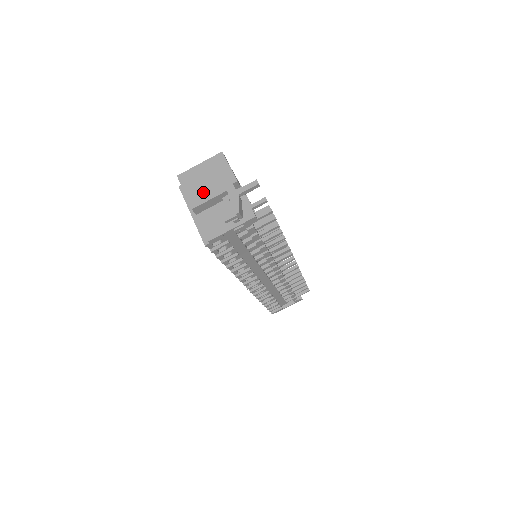
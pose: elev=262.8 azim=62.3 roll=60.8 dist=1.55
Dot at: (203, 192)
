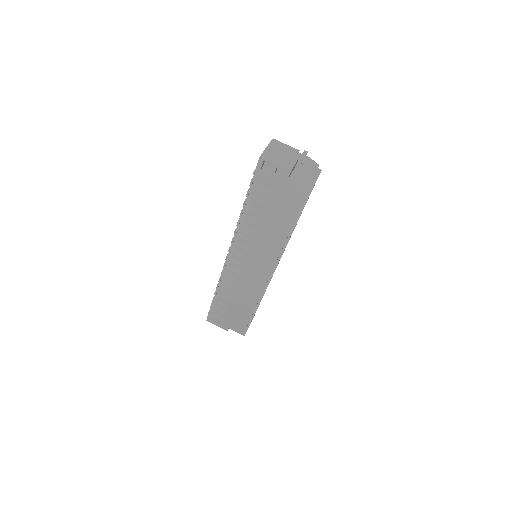
Dot at: (287, 161)
